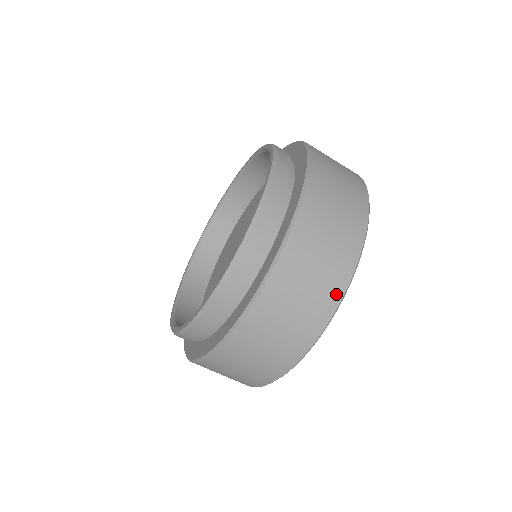
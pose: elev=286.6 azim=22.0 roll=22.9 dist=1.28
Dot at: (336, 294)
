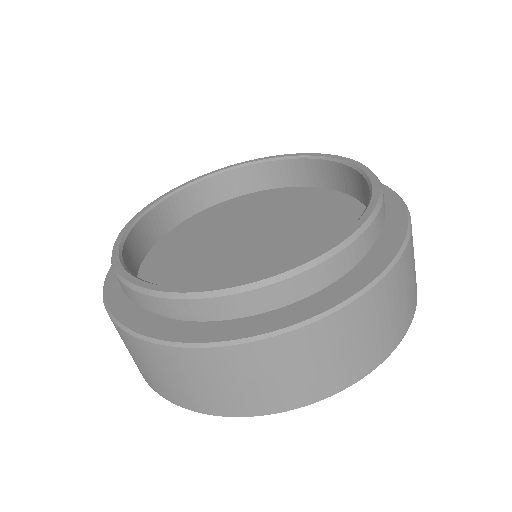
Dot at: occluded
